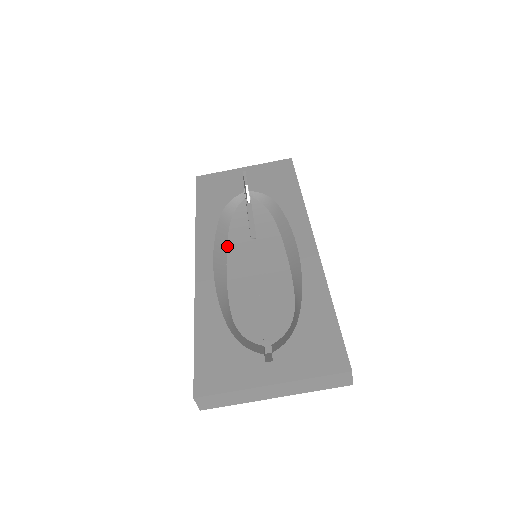
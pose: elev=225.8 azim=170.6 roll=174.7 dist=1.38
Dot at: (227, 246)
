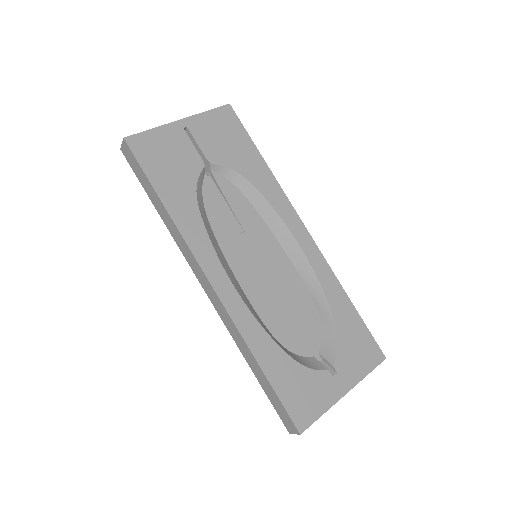
Dot at: (221, 249)
